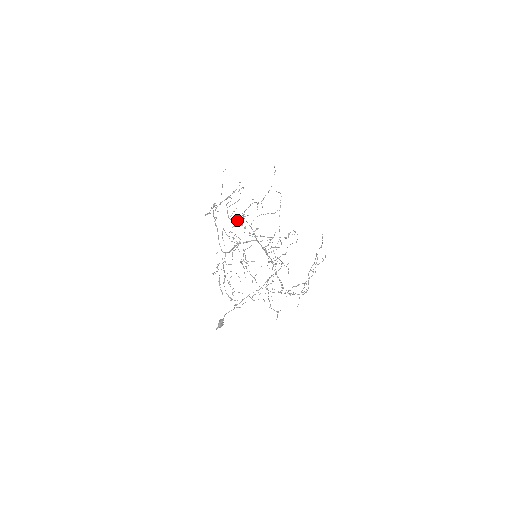
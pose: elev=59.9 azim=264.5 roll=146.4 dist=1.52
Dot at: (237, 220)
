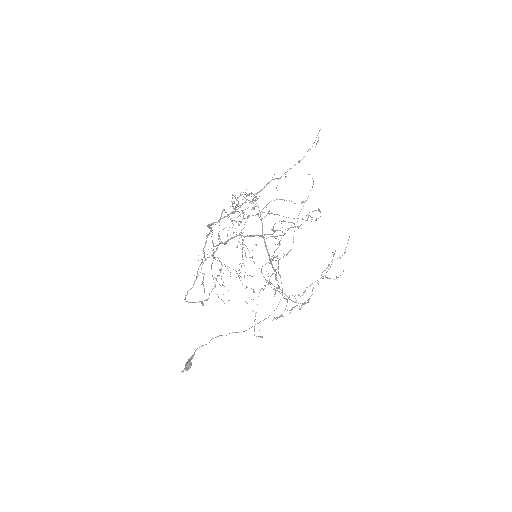
Dot at: occluded
